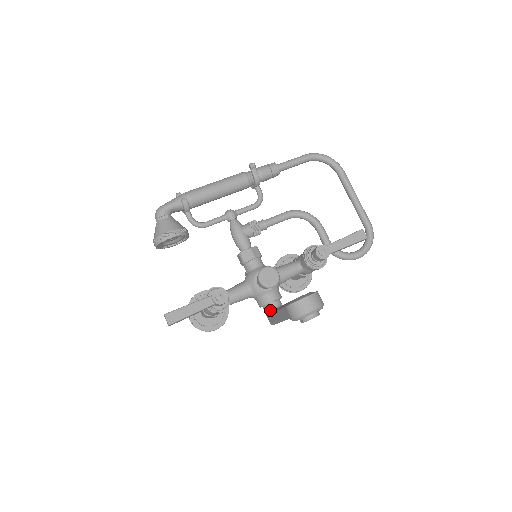
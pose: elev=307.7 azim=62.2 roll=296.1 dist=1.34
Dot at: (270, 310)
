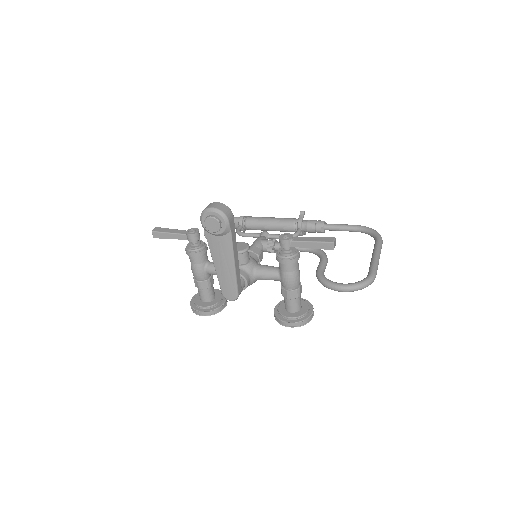
Dot at: occluded
